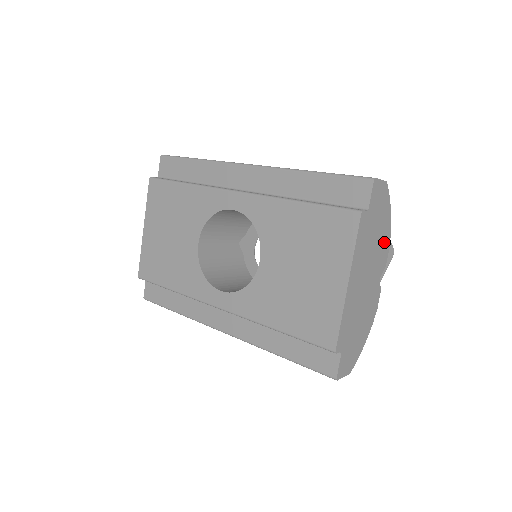
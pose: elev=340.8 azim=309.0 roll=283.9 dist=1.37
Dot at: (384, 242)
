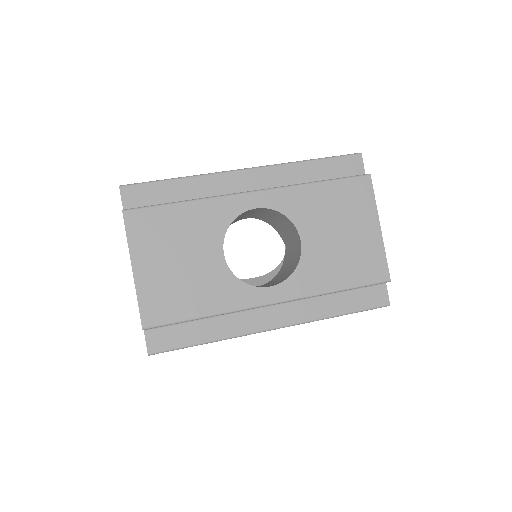
Dot at: occluded
